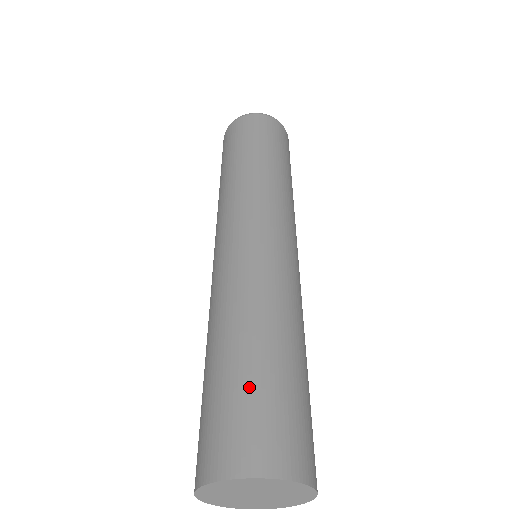
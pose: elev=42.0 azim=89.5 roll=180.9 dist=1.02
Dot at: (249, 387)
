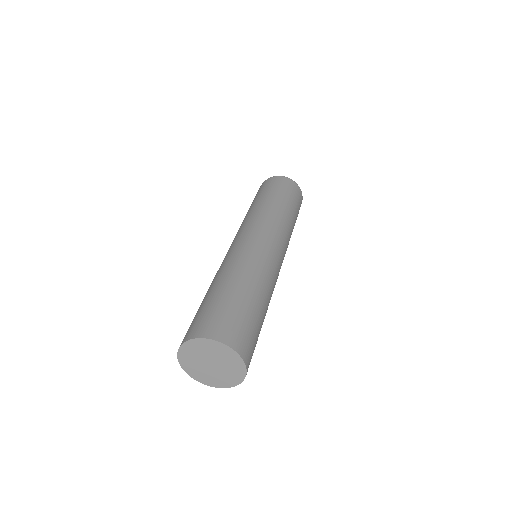
Dot at: (215, 303)
